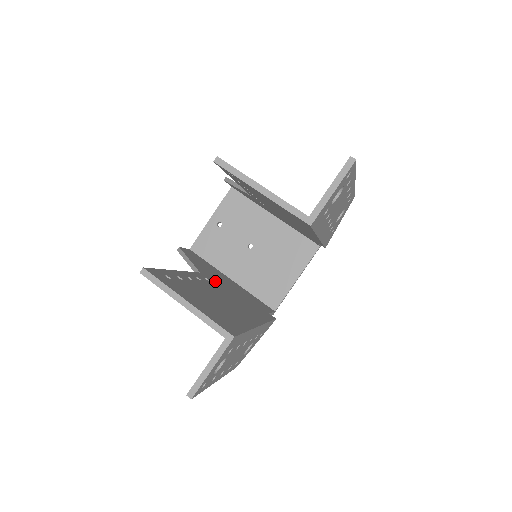
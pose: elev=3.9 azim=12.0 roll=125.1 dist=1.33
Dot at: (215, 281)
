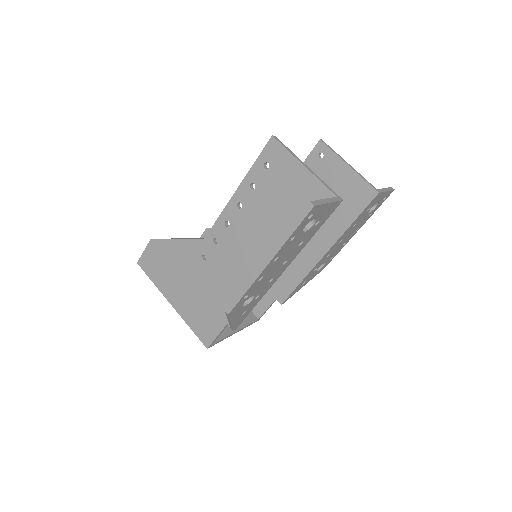
Dot at: (211, 256)
